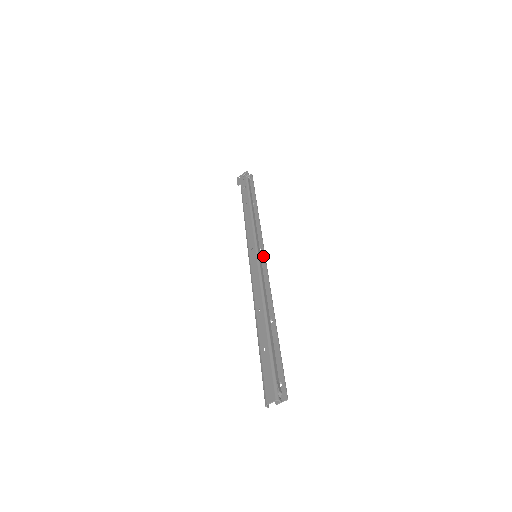
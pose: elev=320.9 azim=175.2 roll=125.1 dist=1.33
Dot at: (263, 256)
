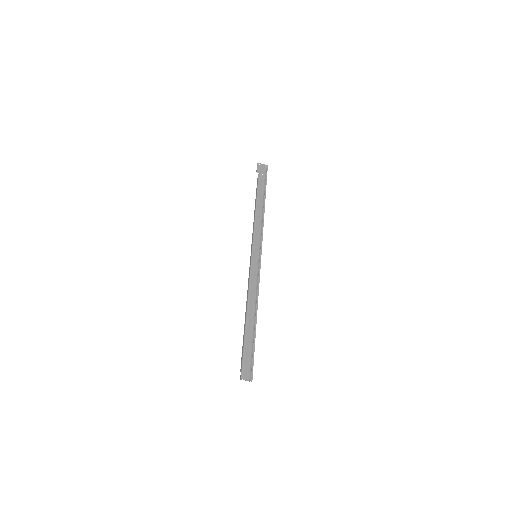
Dot at: (260, 260)
